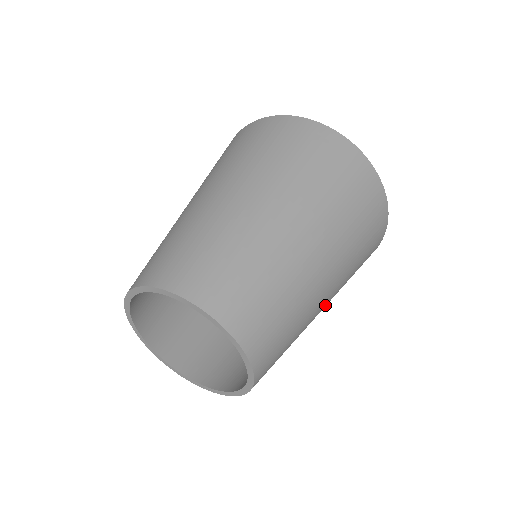
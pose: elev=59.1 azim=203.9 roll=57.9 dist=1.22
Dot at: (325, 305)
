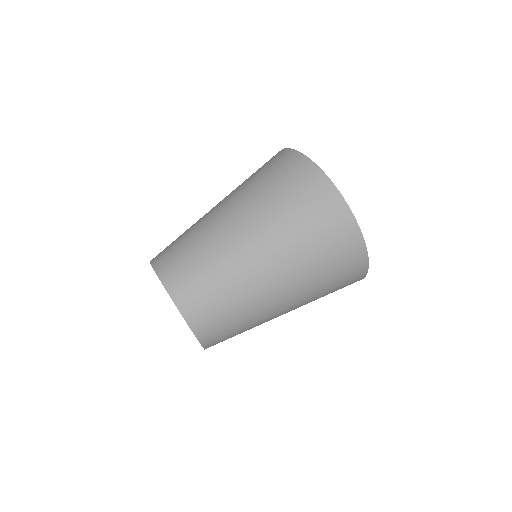
Dot at: occluded
